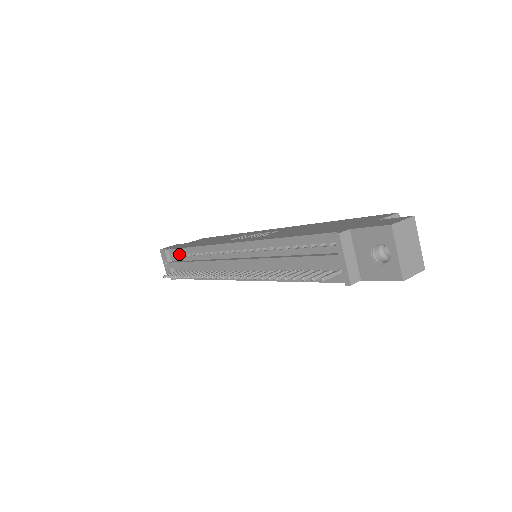
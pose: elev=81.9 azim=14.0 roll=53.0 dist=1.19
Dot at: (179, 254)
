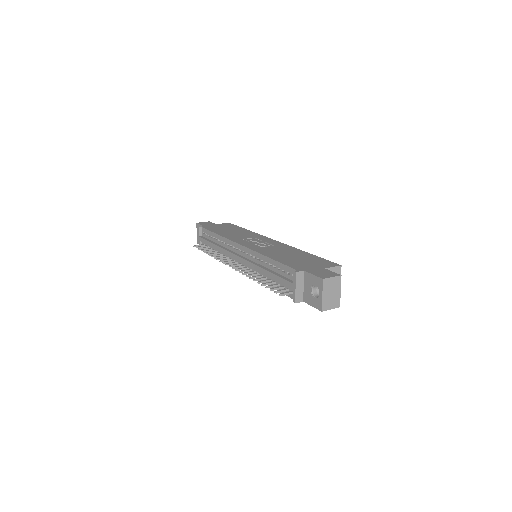
Dot at: (208, 234)
